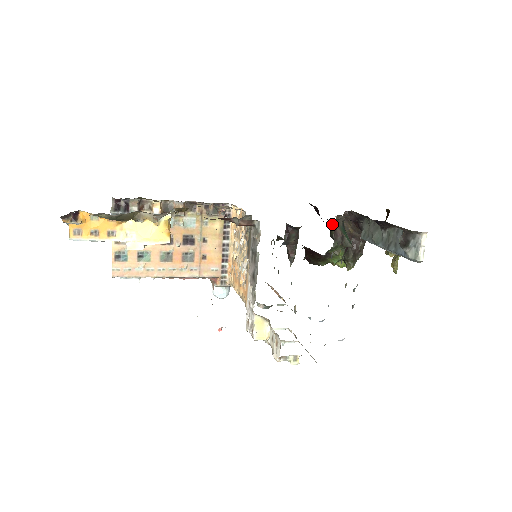
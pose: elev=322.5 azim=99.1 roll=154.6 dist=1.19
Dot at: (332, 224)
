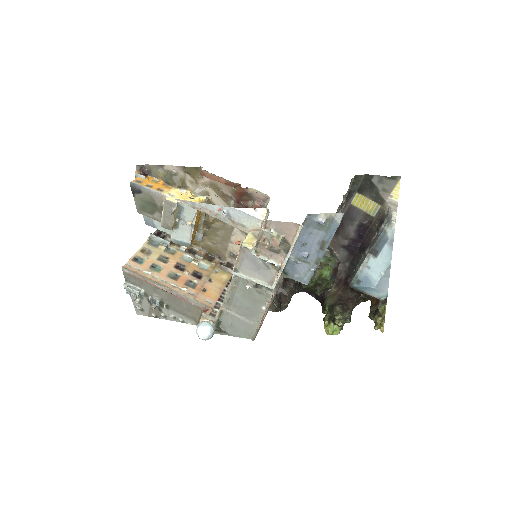
Dot at: (324, 297)
